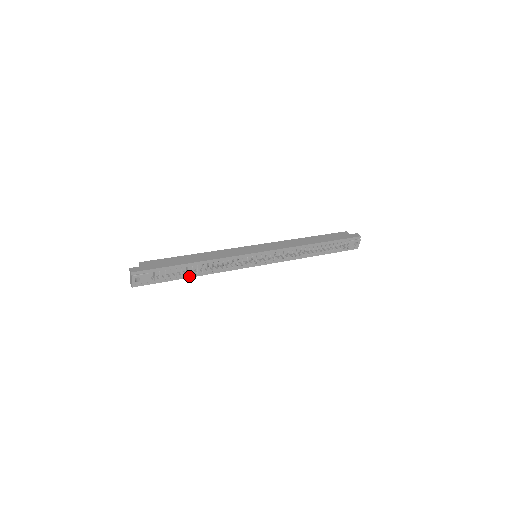
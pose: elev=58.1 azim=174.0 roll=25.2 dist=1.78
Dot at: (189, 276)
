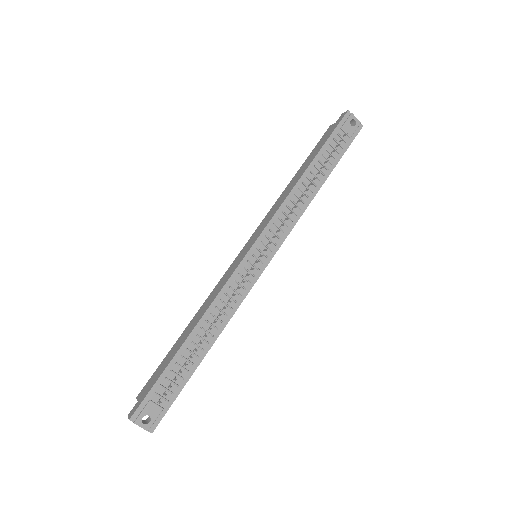
Dot at: (202, 355)
